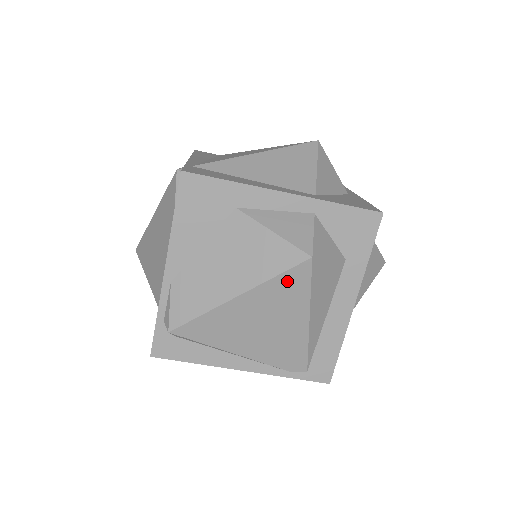
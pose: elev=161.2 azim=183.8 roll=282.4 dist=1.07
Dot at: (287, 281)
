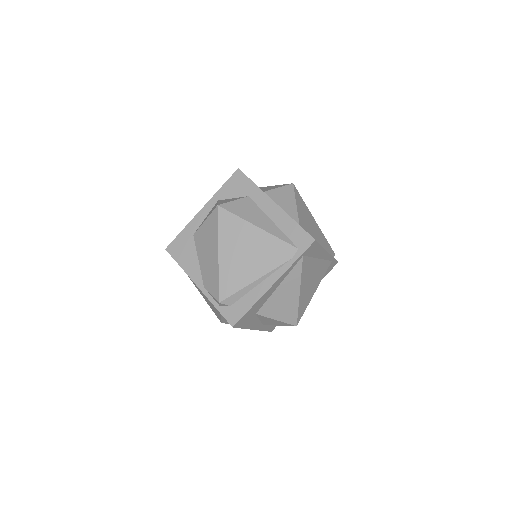
Dot at: (224, 224)
